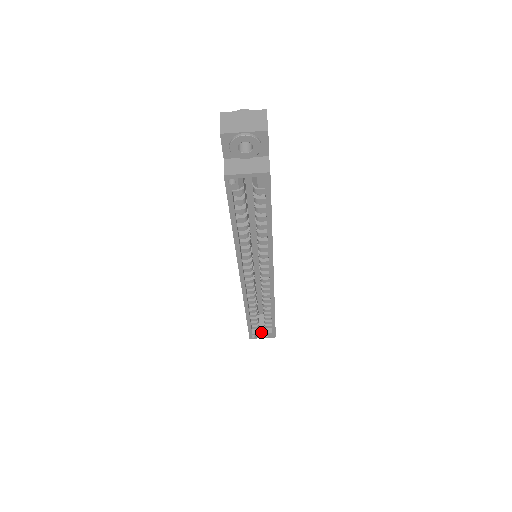
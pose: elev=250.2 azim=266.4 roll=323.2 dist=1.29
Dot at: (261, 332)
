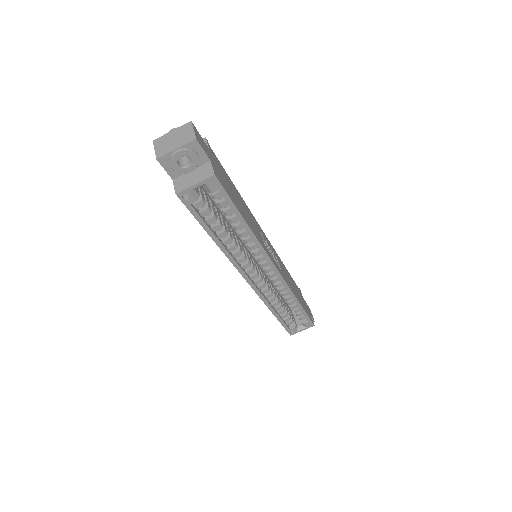
Dot at: (298, 325)
